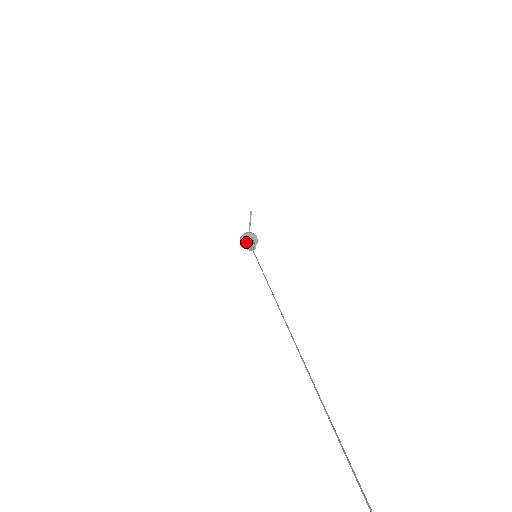
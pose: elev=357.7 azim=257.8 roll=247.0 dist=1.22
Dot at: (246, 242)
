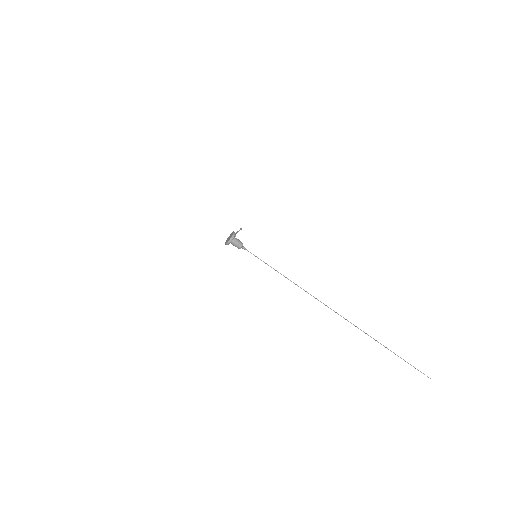
Dot at: (236, 245)
